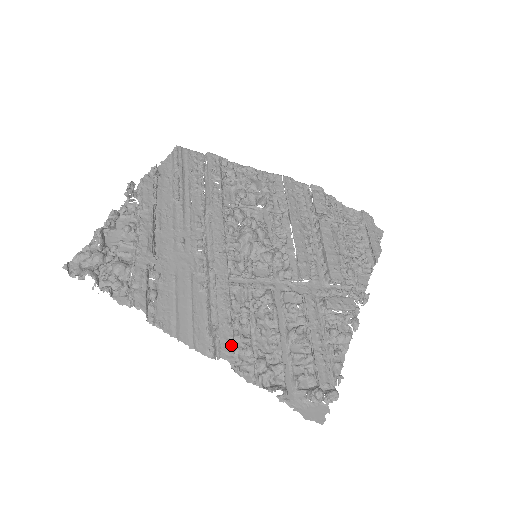
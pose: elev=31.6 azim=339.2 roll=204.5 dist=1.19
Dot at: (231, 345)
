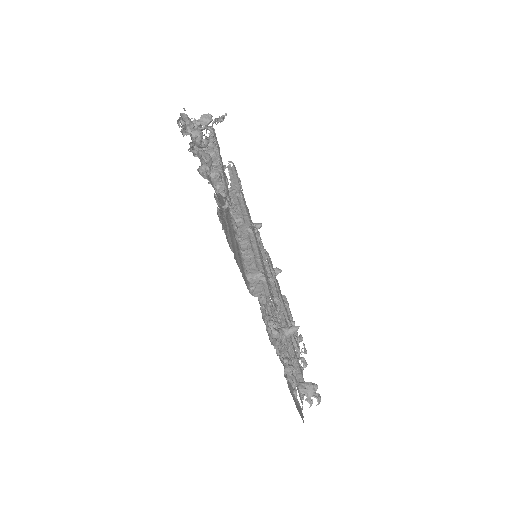
Dot at: occluded
